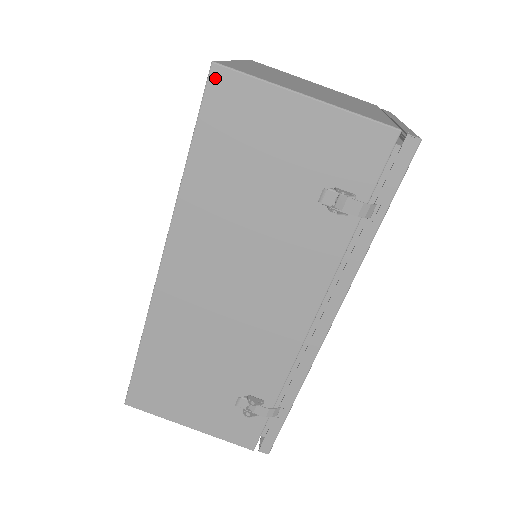
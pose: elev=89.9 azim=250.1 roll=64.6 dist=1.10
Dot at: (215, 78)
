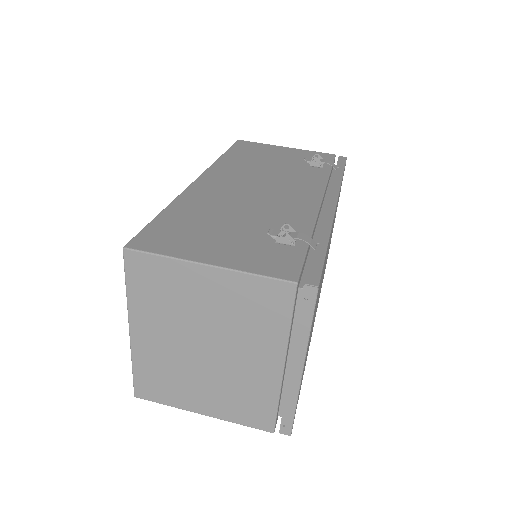
Dot at: (240, 142)
